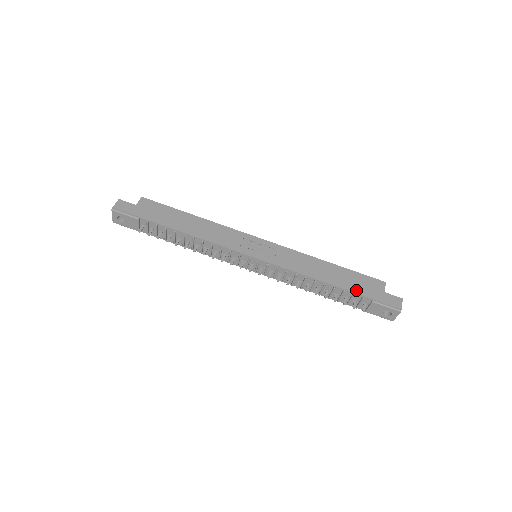
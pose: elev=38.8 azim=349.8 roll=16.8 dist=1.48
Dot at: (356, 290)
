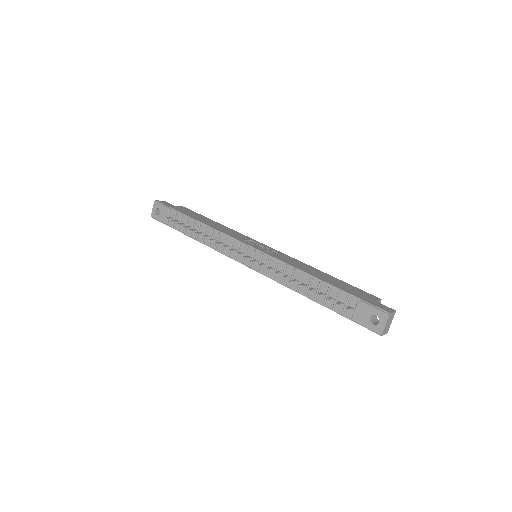
Dot at: (343, 289)
